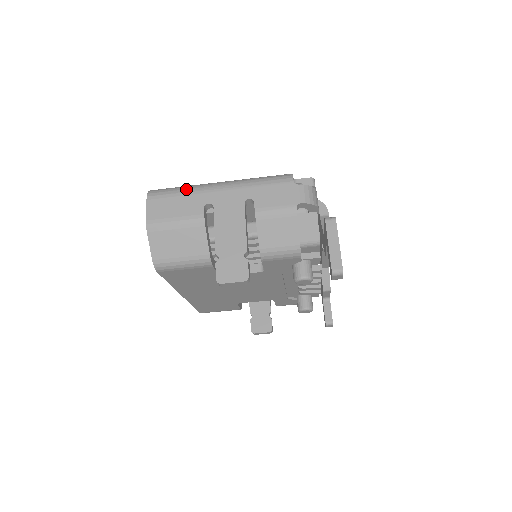
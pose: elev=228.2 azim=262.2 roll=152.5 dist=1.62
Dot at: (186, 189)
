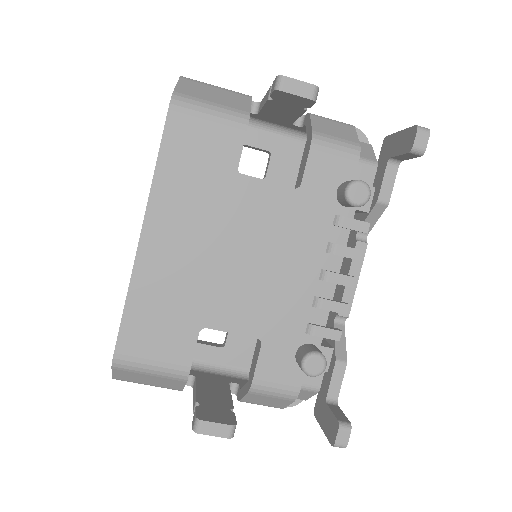
Dot at: occluded
